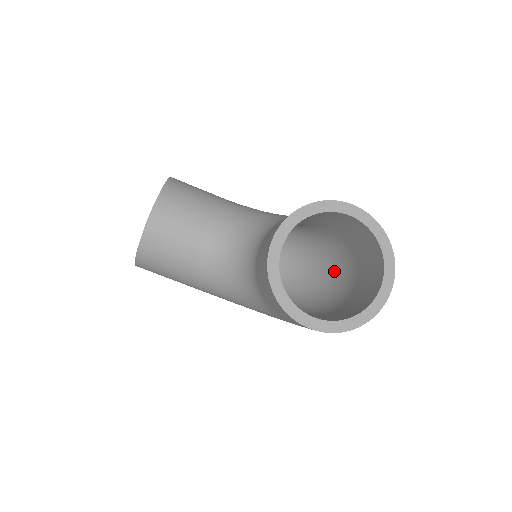
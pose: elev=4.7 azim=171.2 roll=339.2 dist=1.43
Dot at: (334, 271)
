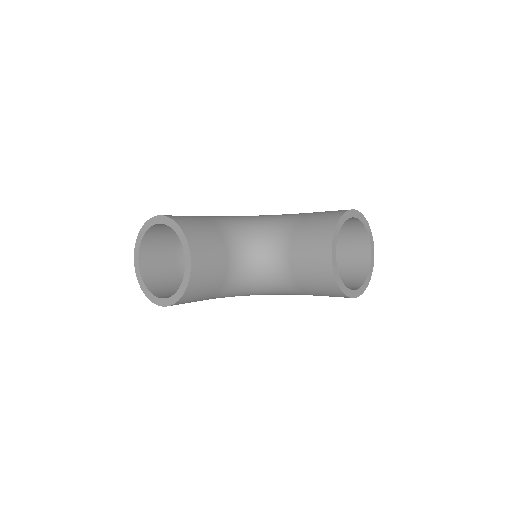
Dot at: occluded
